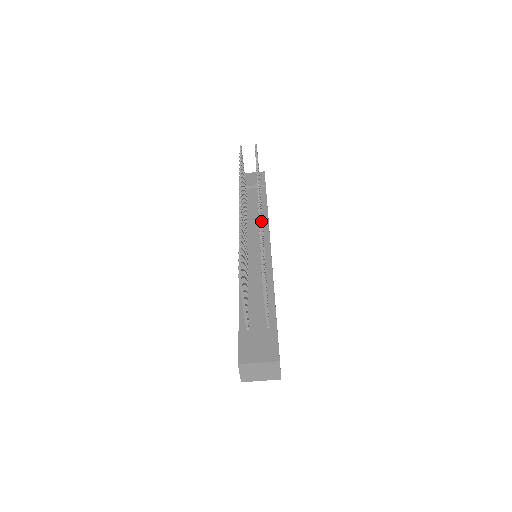
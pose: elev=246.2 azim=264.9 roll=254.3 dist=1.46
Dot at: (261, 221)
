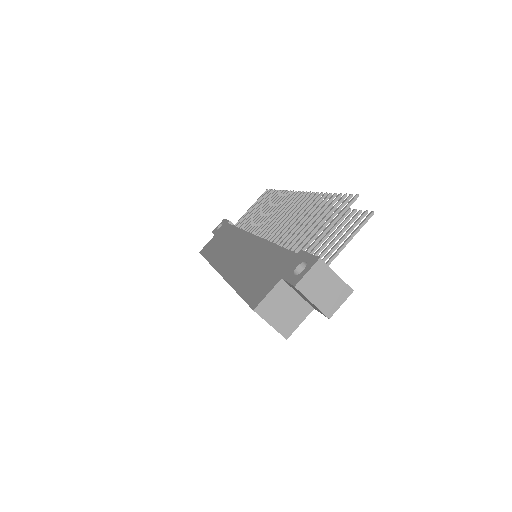
Dot at: occluded
